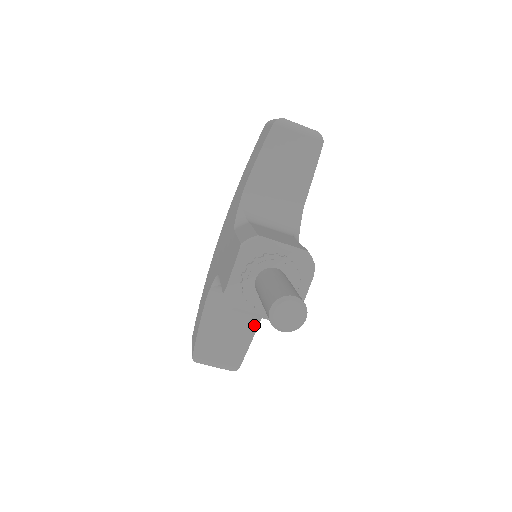
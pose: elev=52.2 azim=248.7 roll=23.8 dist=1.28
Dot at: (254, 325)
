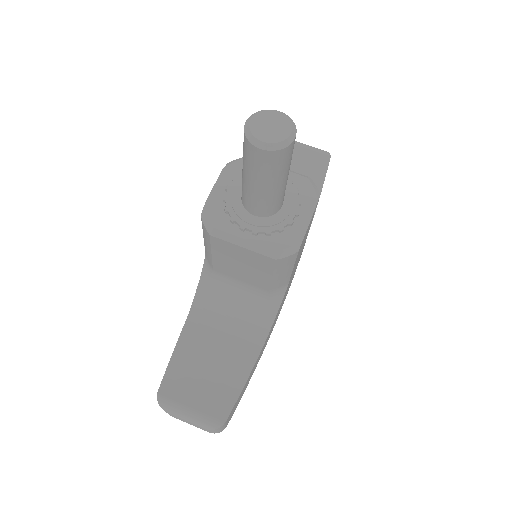
Dot at: (251, 356)
